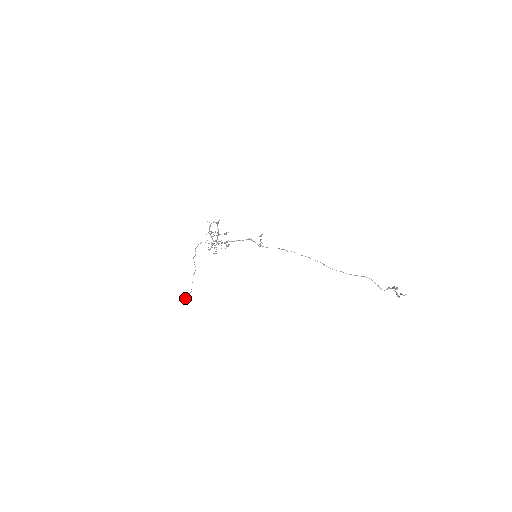
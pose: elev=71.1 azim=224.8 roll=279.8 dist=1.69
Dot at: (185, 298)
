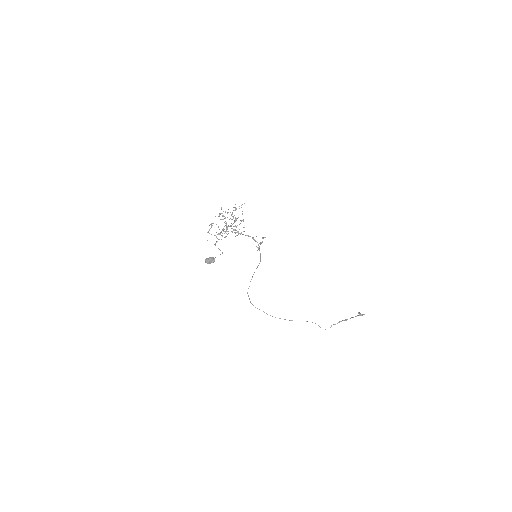
Dot at: (214, 258)
